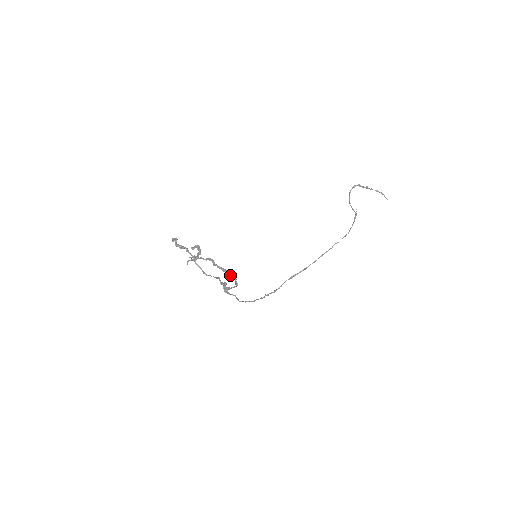
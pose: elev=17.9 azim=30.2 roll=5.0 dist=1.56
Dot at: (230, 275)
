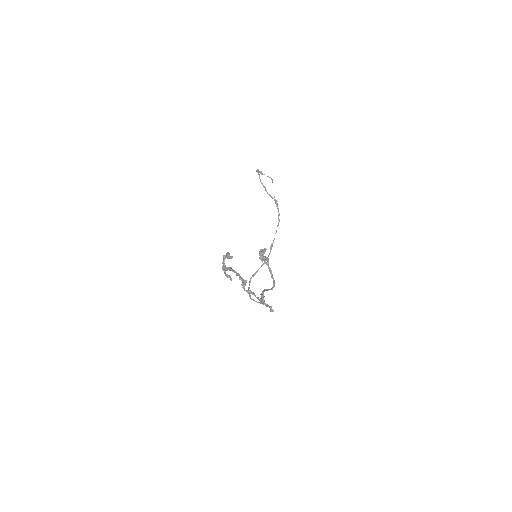
Dot at: (243, 284)
